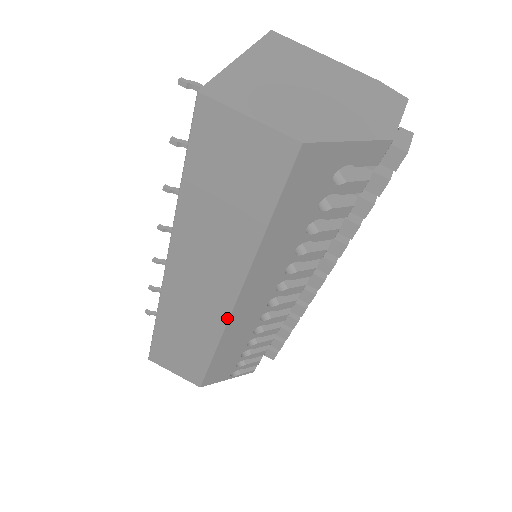
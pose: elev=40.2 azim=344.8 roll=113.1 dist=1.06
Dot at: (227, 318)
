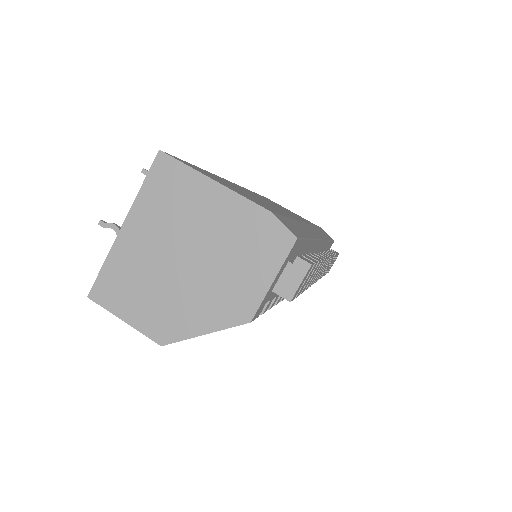
Dot at: occluded
